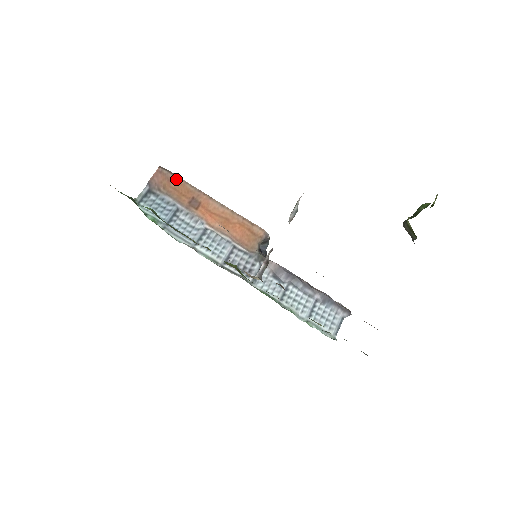
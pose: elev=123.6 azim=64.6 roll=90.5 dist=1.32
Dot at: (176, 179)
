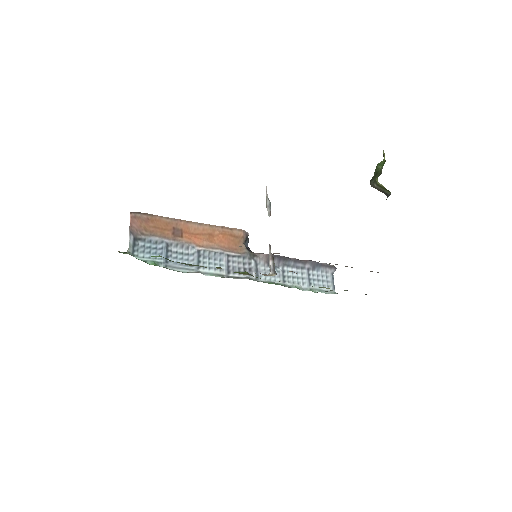
Dot at: (151, 218)
